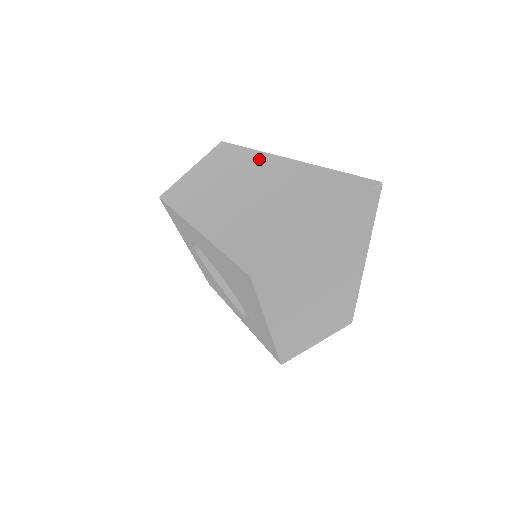
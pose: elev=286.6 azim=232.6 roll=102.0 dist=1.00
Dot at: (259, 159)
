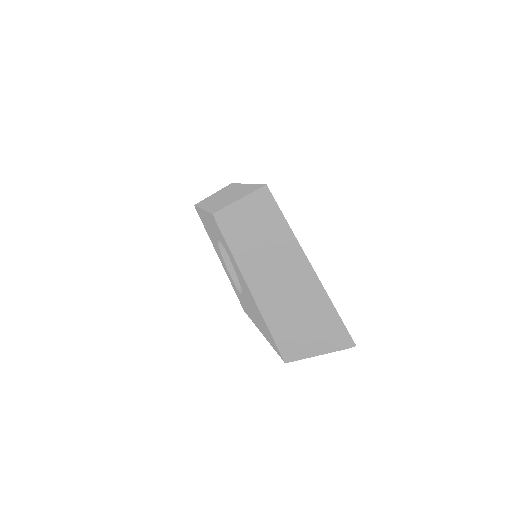
Dot at: (296, 250)
